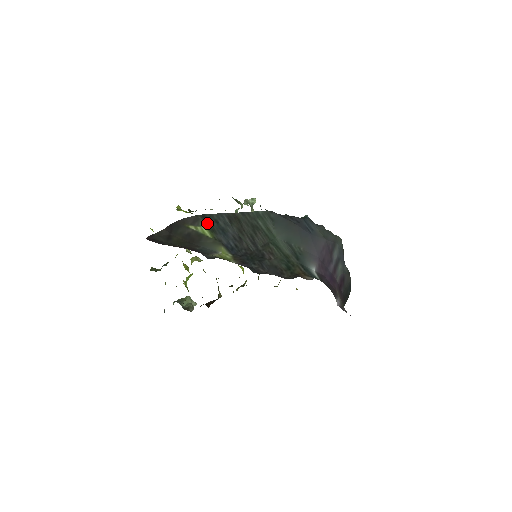
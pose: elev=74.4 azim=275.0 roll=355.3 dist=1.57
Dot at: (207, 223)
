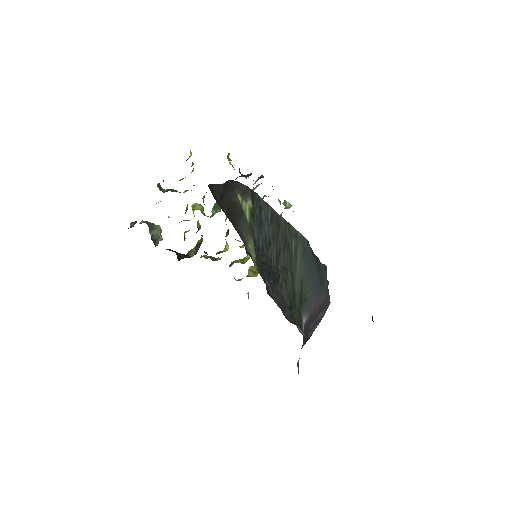
Dot at: (252, 203)
